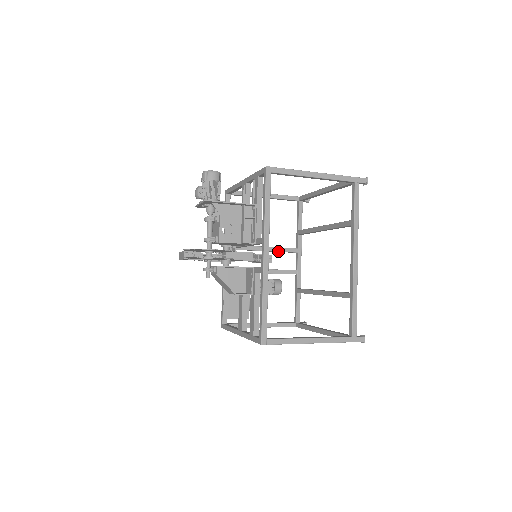
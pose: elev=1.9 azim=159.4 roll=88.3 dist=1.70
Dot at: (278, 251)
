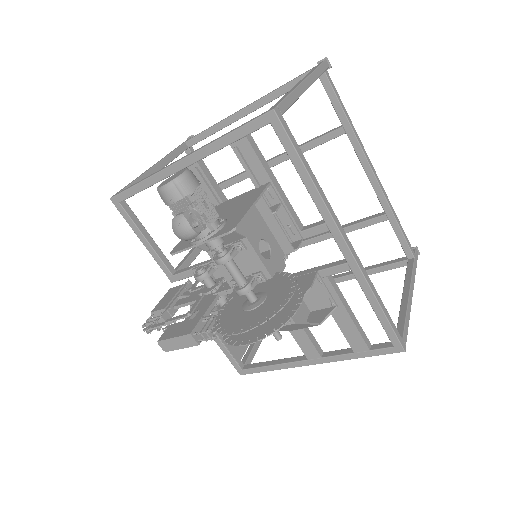
Dot at: occluded
